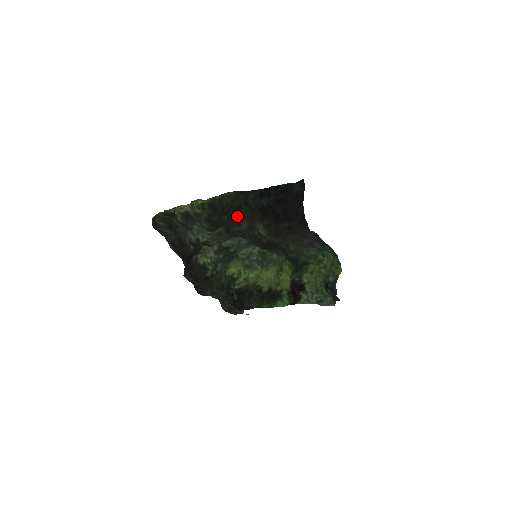
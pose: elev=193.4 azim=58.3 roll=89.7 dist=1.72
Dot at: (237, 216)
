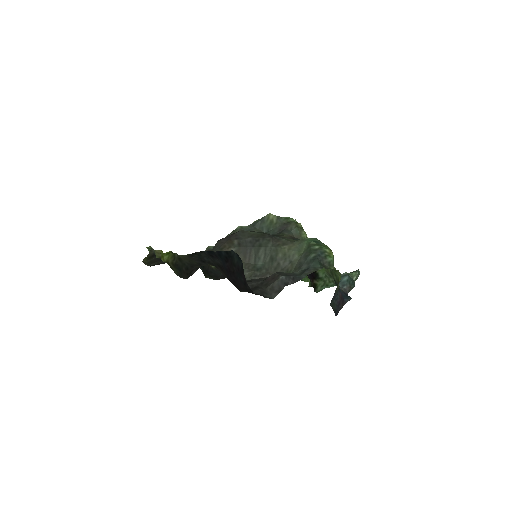
Dot at: occluded
